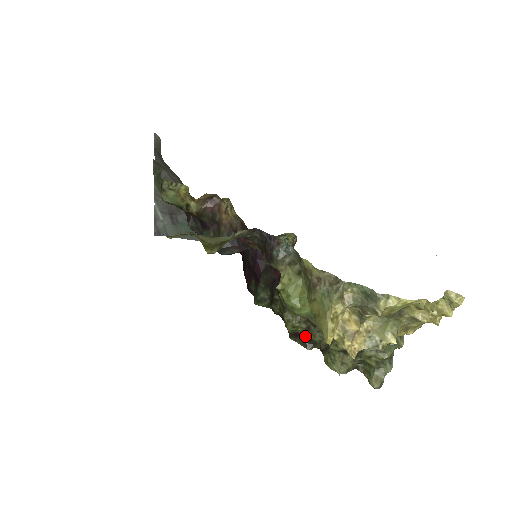
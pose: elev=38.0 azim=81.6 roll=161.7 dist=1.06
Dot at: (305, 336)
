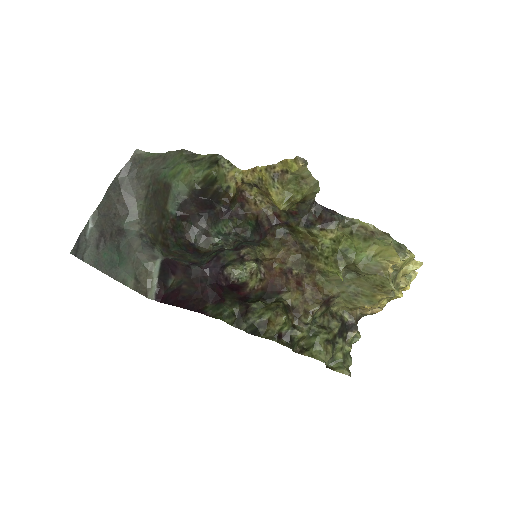
Dot at: (290, 335)
